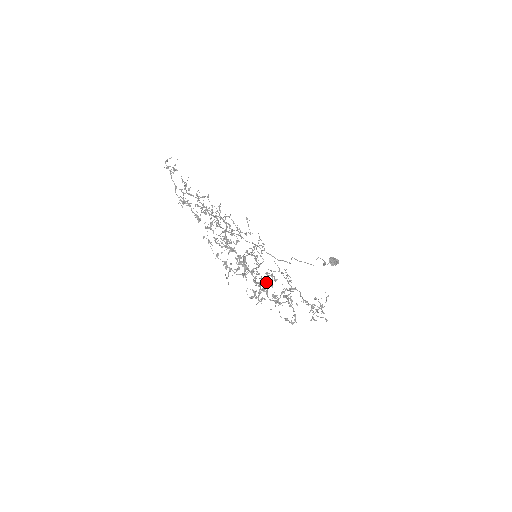
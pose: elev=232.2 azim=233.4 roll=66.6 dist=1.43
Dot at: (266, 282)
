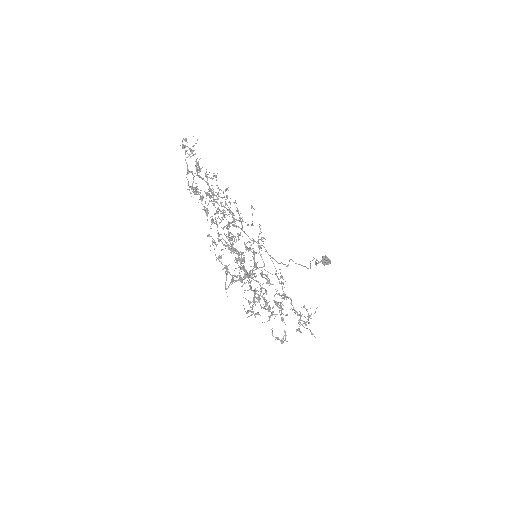
Dot at: (260, 286)
